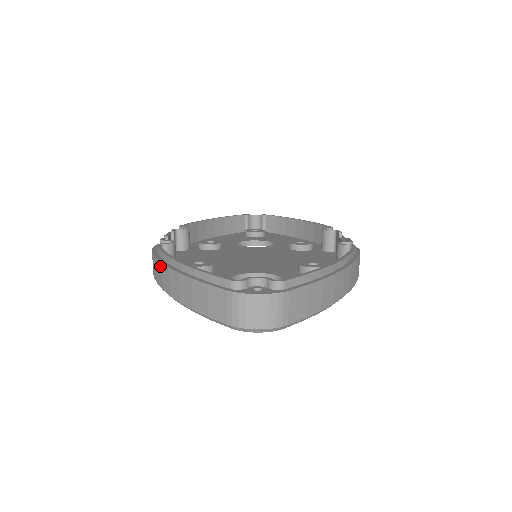
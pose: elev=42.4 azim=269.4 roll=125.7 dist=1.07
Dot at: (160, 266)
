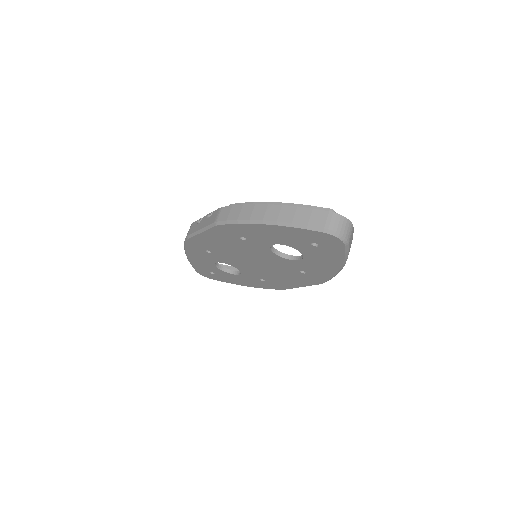
Dot at: (251, 207)
